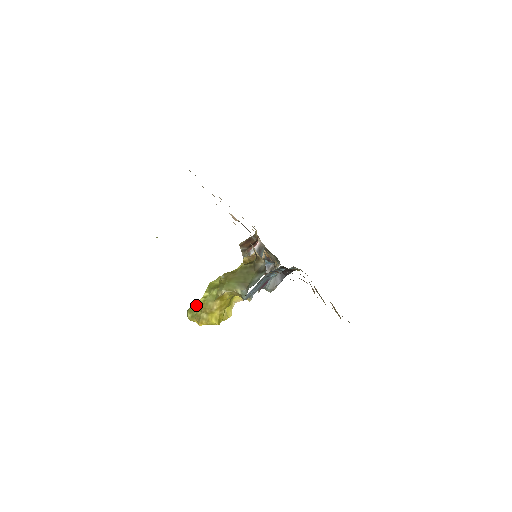
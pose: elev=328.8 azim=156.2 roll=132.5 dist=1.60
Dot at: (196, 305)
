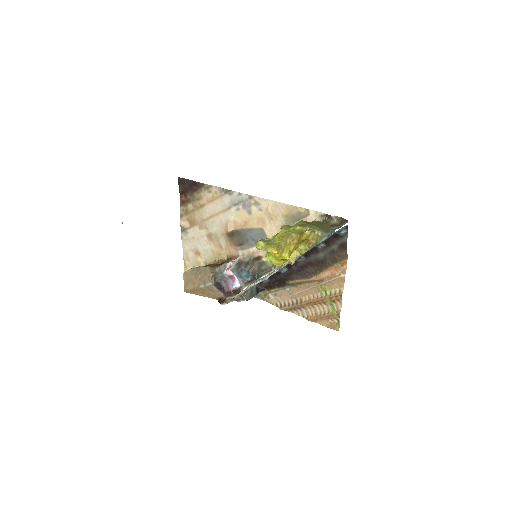
Dot at: (268, 238)
